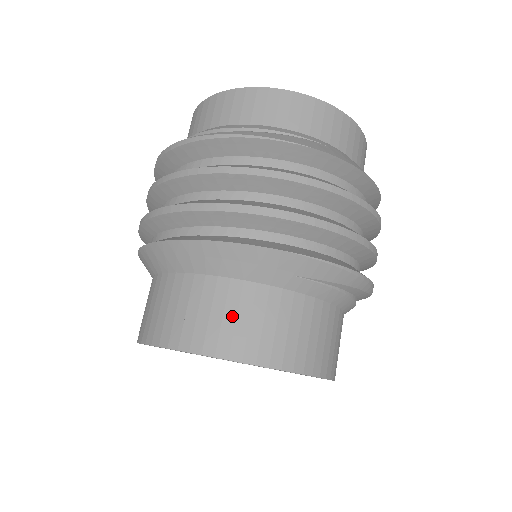
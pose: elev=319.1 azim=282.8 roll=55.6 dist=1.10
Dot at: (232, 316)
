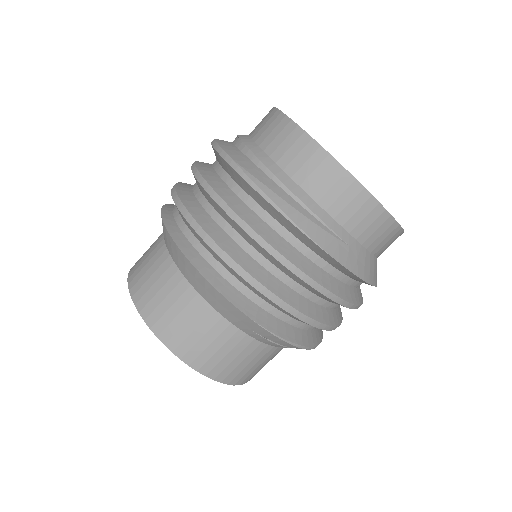
Dot at: (191, 327)
